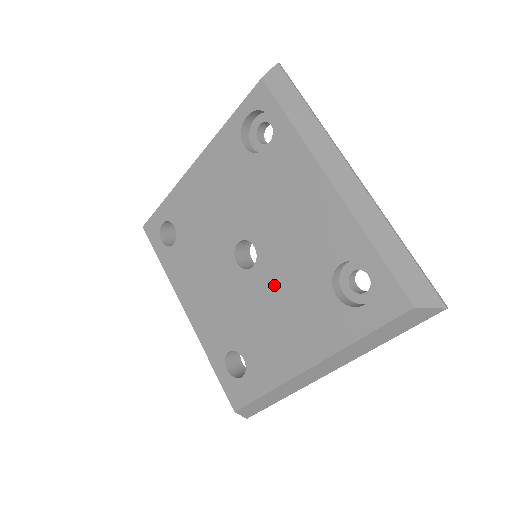
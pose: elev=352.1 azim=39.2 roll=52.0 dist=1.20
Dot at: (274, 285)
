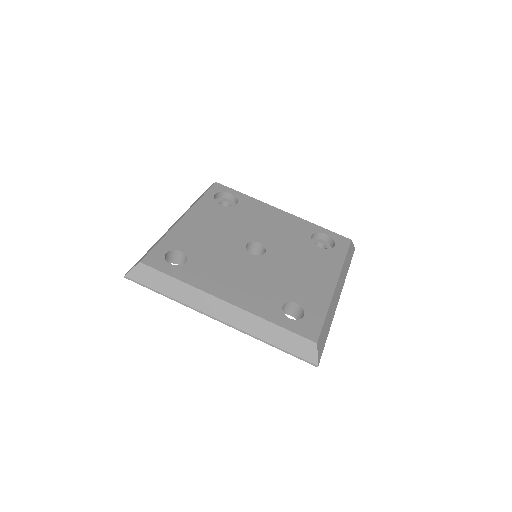
Dot at: (286, 255)
